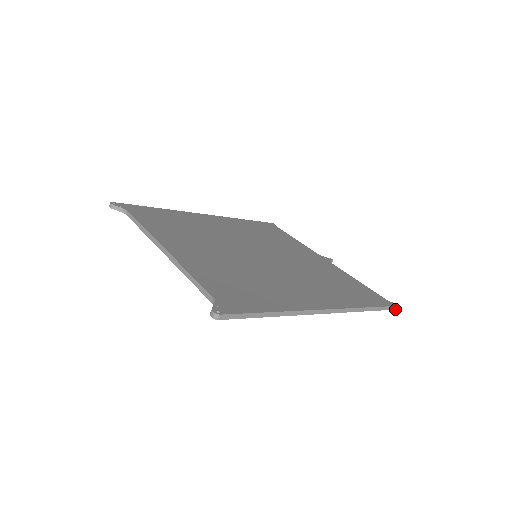
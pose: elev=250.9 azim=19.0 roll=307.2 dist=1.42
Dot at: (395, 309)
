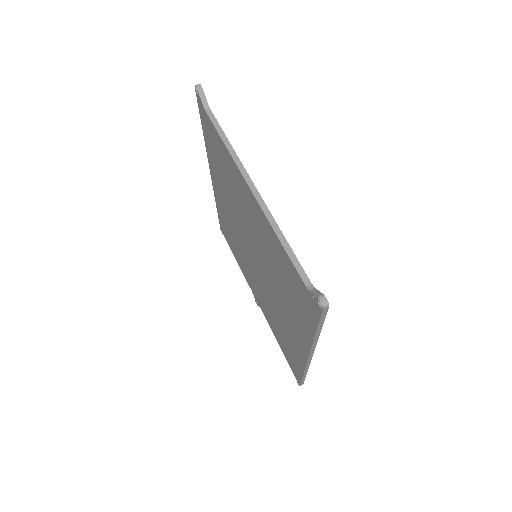
Dot at: occluded
